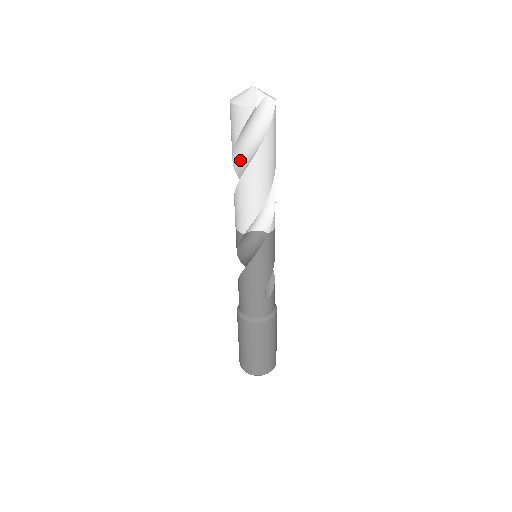
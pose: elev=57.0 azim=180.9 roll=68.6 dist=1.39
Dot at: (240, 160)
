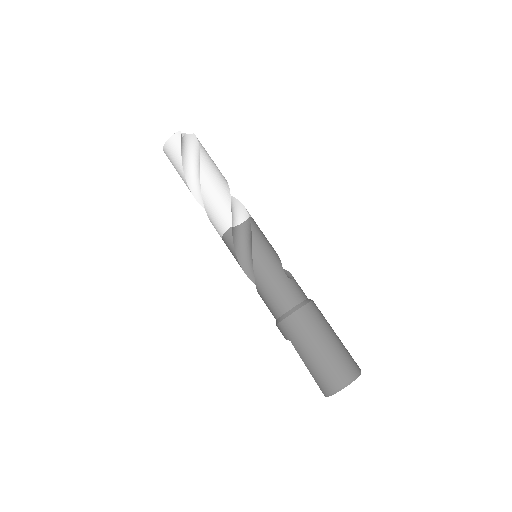
Dot at: (193, 182)
